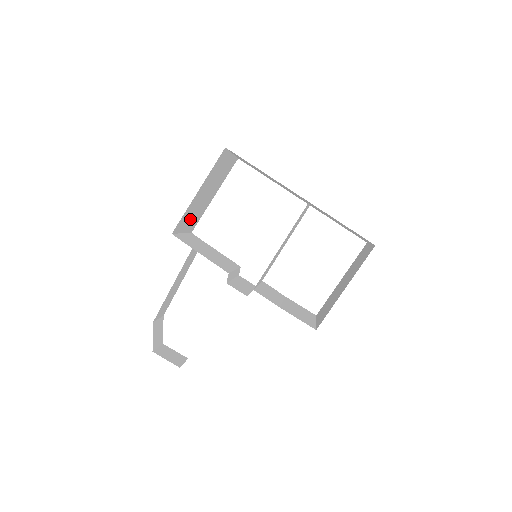
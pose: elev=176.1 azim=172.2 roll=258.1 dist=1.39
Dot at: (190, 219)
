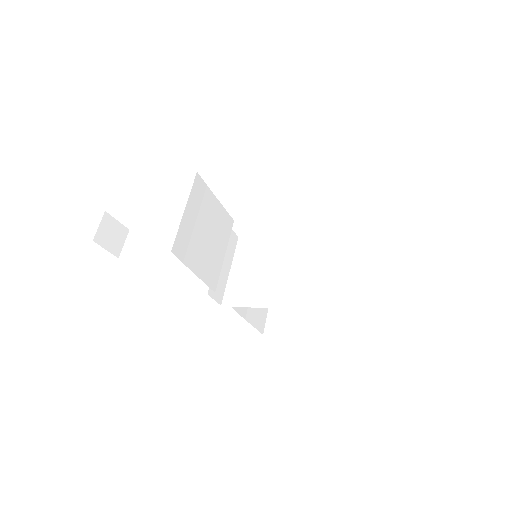
Dot at: occluded
